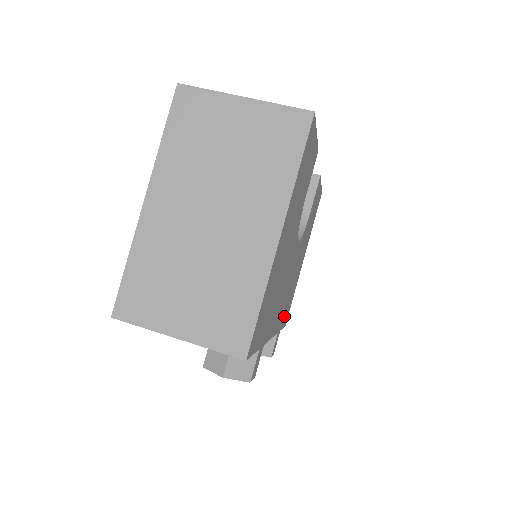
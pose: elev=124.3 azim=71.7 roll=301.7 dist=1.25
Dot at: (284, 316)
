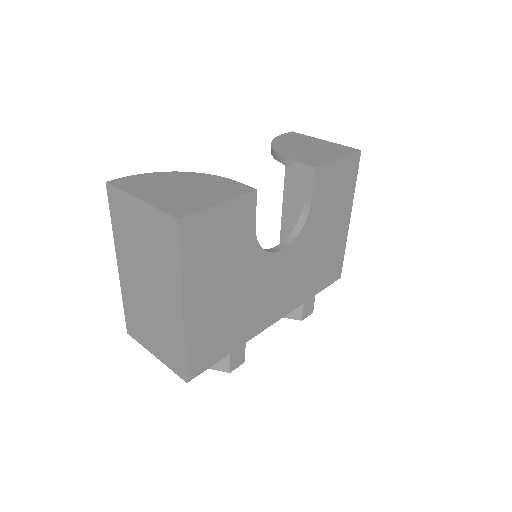
Dot at: (318, 283)
